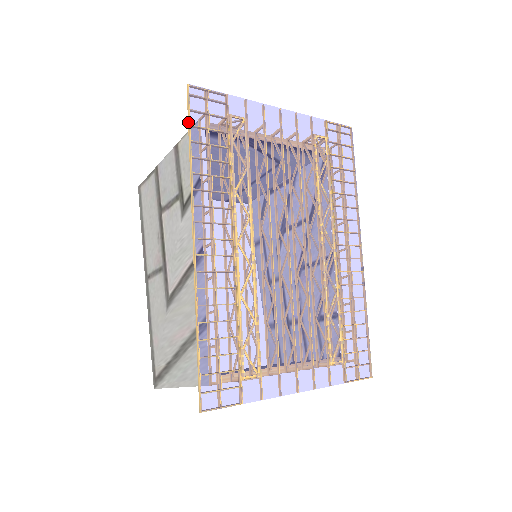
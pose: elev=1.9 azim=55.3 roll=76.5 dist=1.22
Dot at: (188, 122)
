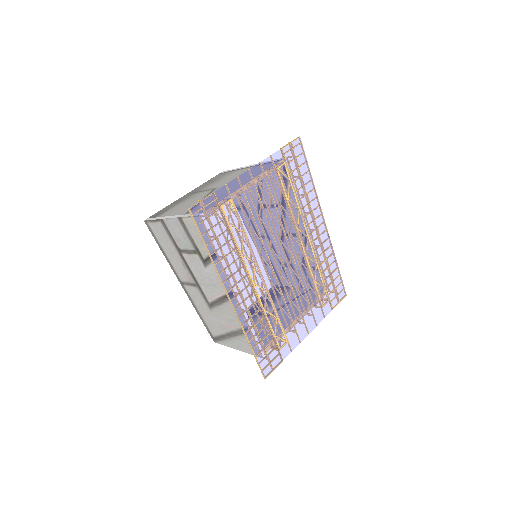
Dot at: (199, 234)
